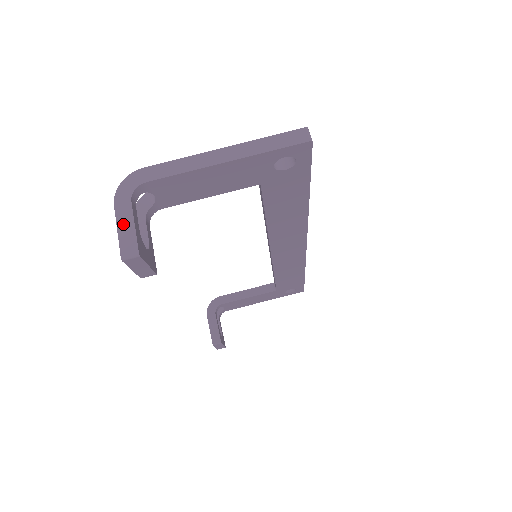
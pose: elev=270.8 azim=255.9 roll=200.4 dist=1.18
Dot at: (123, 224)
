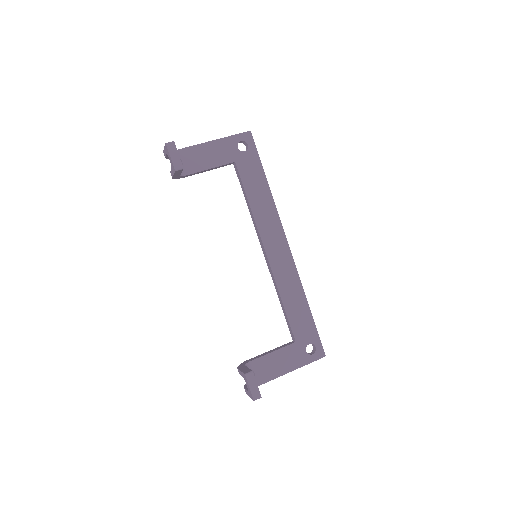
Dot at: occluded
